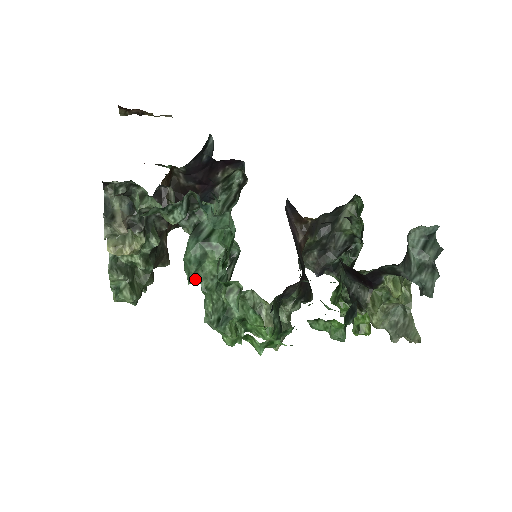
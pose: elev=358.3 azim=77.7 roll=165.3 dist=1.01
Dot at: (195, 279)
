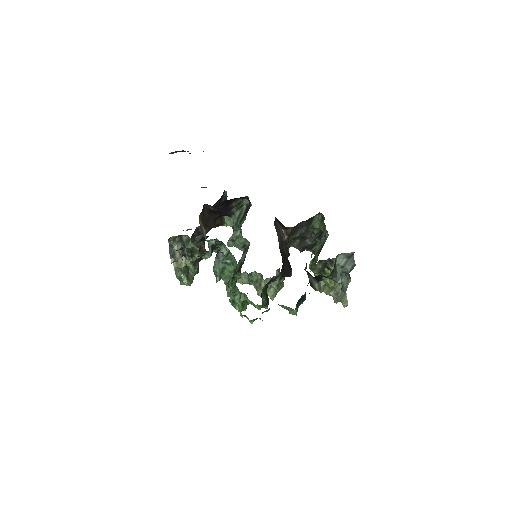
Dot at: (220, 279)
